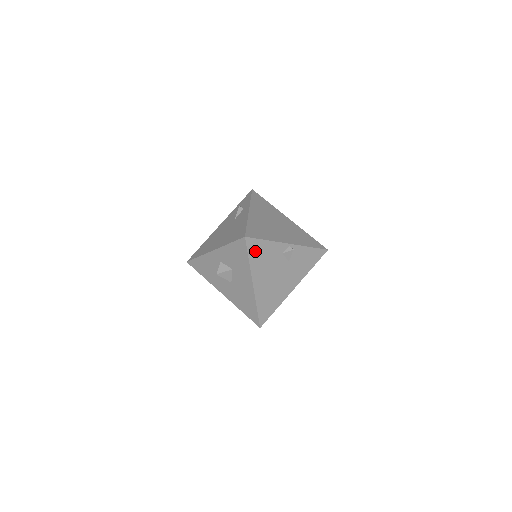
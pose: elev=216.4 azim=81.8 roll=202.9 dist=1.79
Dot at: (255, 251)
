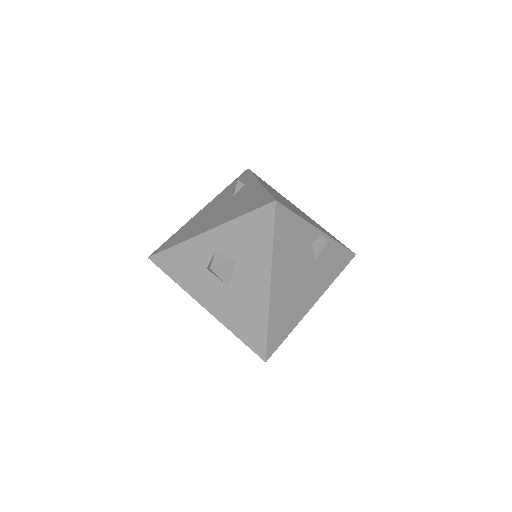
Dot at: (283, 229)
